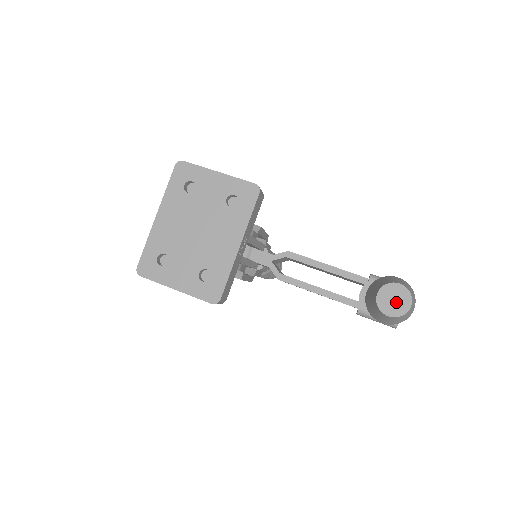
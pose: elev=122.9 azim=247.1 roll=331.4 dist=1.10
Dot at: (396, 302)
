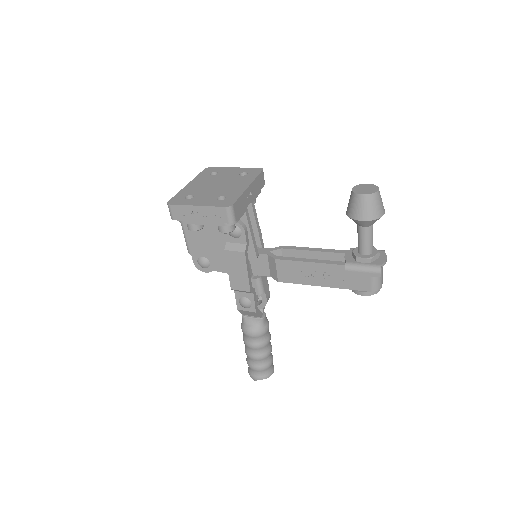
Dot at: (367, 189)
